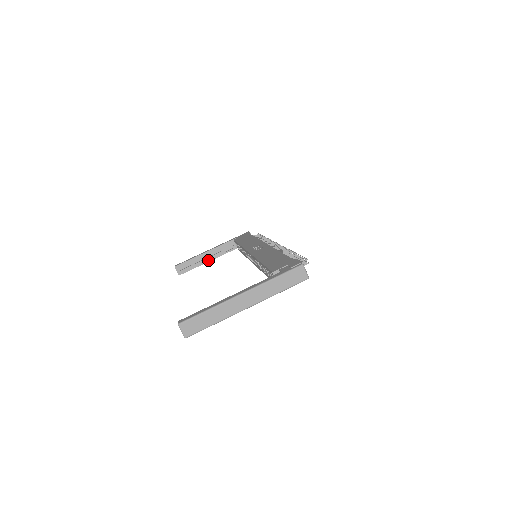
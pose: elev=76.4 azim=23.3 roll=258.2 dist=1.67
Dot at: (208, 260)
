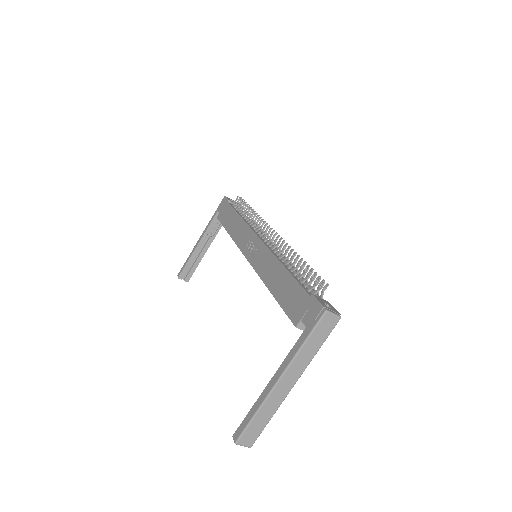
Dot at: (205, 250)
